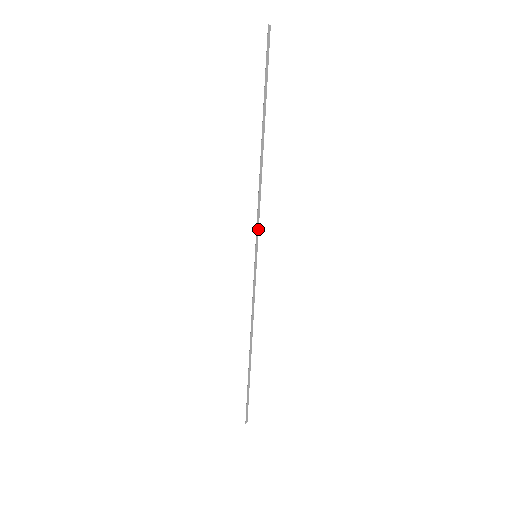
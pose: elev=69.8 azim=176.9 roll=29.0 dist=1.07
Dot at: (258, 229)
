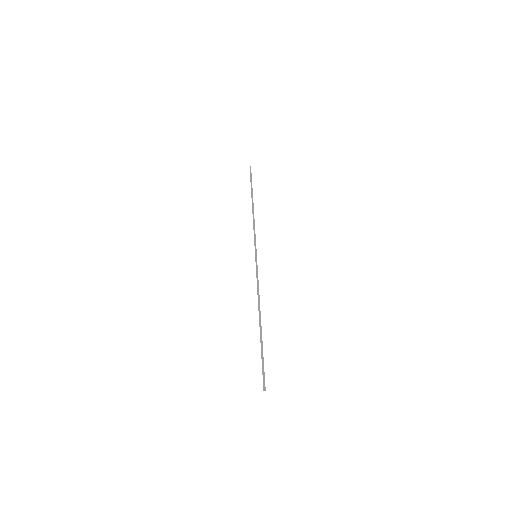
Dot at: (255, 242)
